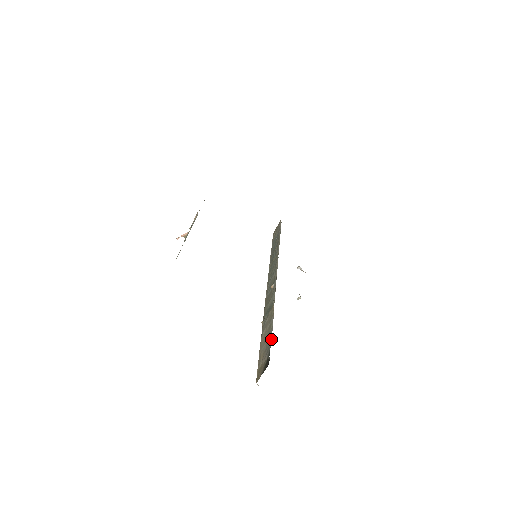
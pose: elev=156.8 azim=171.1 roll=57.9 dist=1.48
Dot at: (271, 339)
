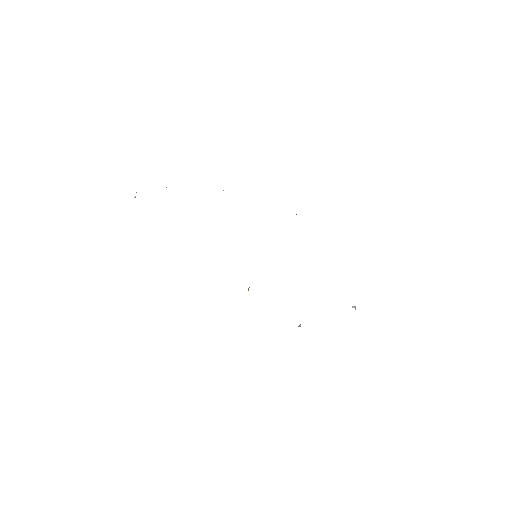
Dot at: occluded
